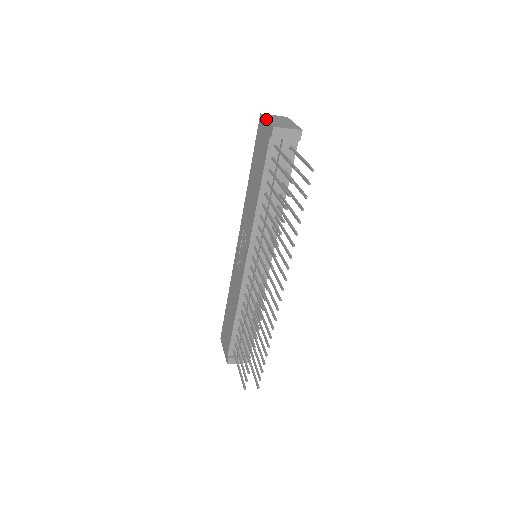
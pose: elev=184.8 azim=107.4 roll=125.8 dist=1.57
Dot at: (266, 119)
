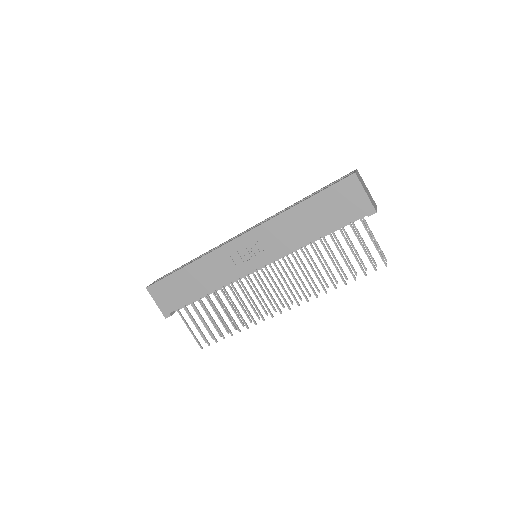
Dot at: occluded
